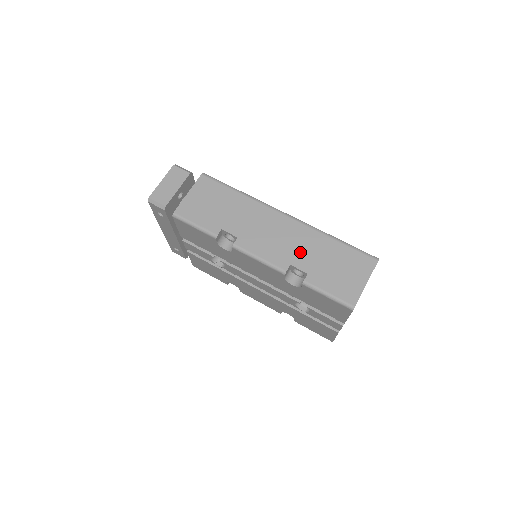
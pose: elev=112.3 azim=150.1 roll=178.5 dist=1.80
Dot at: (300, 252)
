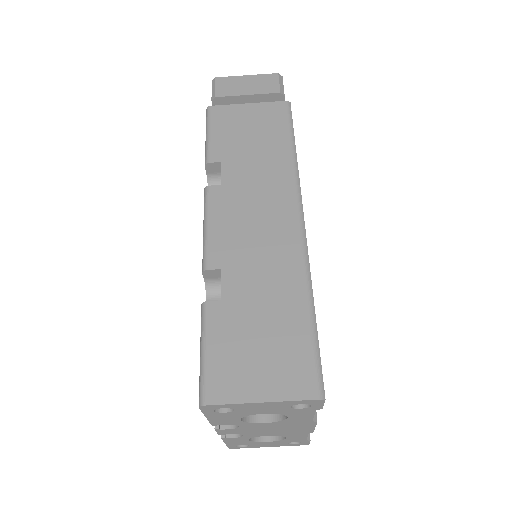
Dot at: (251, 270)
